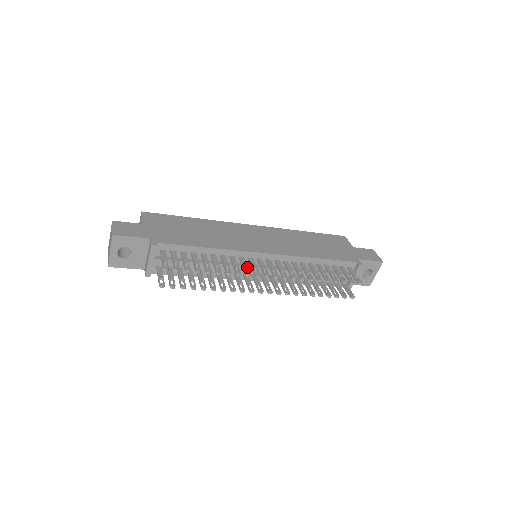
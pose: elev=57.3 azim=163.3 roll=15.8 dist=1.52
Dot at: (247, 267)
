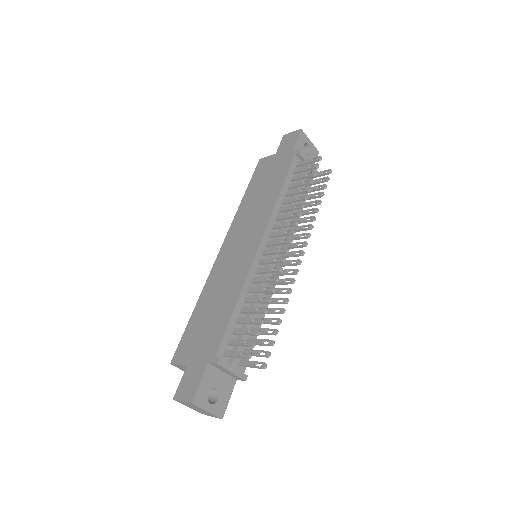
Dot at: (270, 268)
